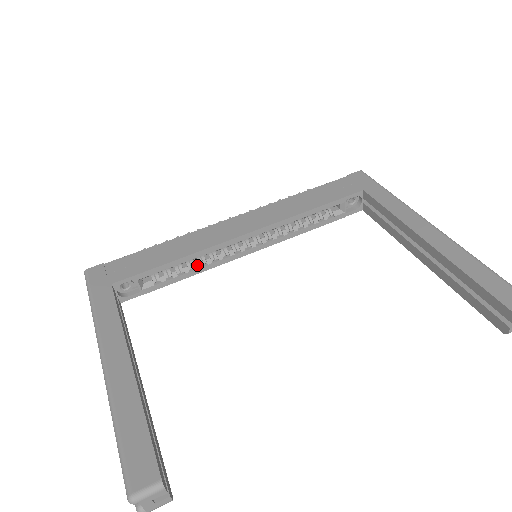
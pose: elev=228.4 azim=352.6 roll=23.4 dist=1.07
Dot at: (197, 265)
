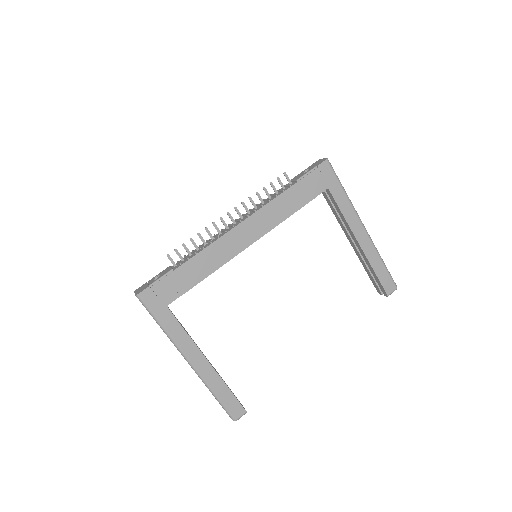
Dot at: occluded
